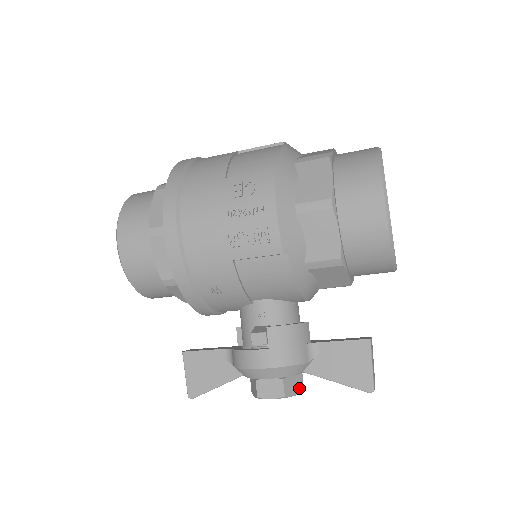
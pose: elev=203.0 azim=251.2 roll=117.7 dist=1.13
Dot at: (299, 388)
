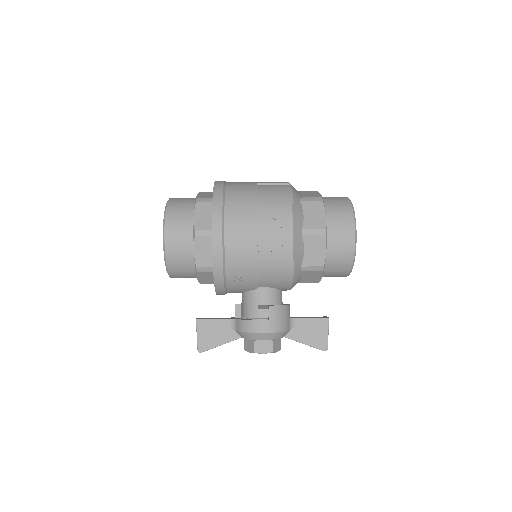
Dot at: (279, 347)
